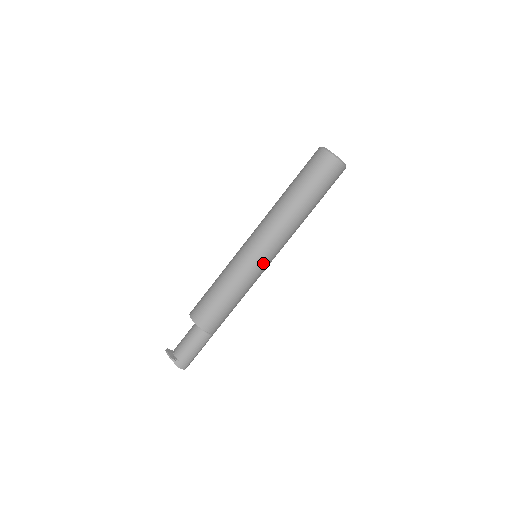
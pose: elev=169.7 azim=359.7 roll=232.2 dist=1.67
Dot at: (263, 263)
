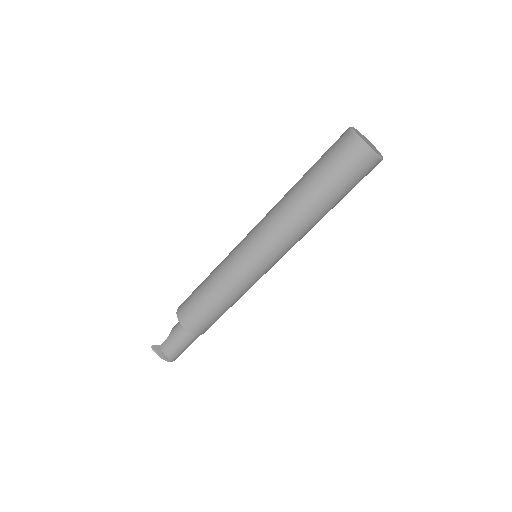
Dot at: (268, 270)
